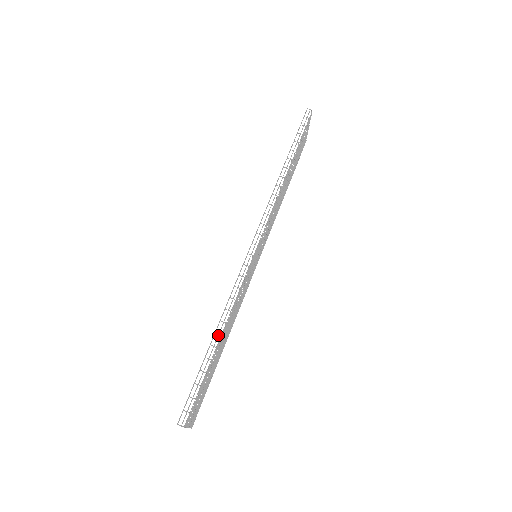
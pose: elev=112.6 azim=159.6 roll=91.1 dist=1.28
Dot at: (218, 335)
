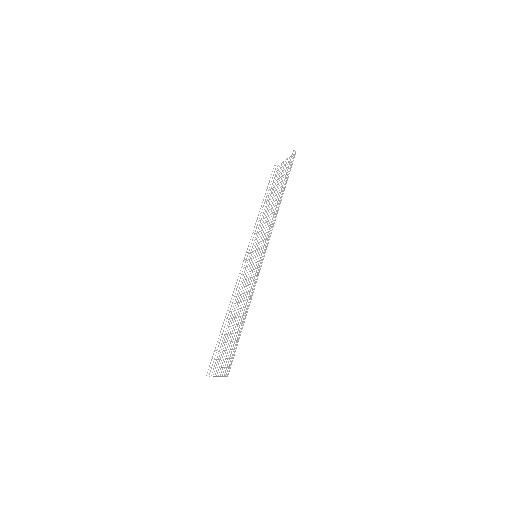
Dot at: (246, 315)
